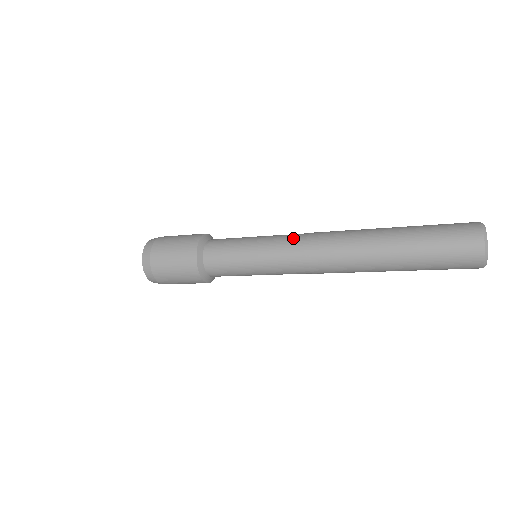
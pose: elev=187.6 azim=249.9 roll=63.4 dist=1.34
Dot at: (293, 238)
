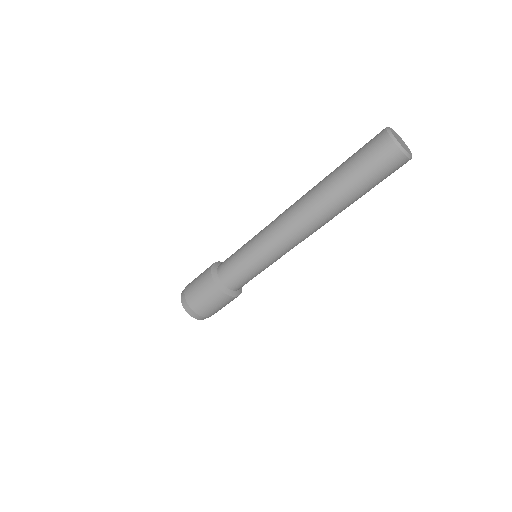
Dot at: occluded
